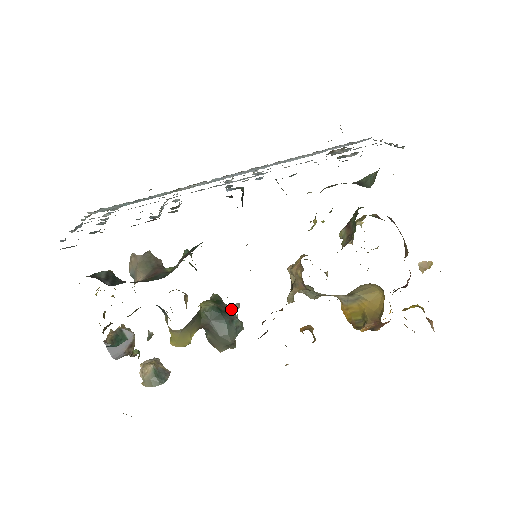
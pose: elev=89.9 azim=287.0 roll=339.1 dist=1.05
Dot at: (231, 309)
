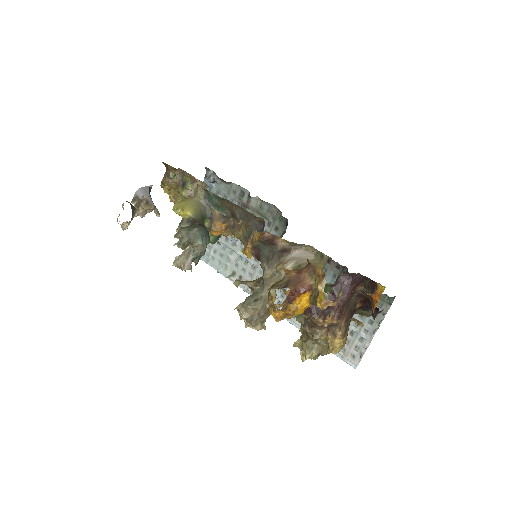
Dot at: occluded
